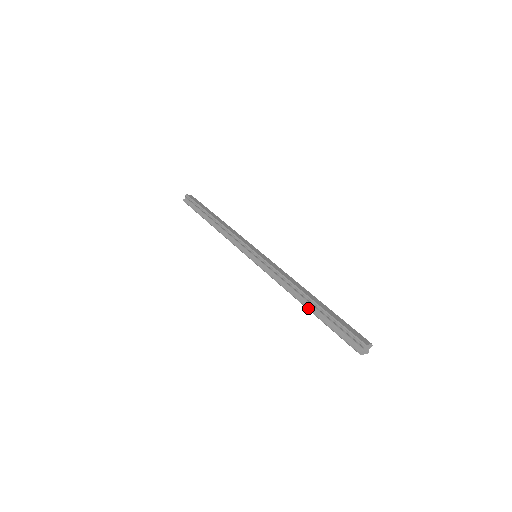
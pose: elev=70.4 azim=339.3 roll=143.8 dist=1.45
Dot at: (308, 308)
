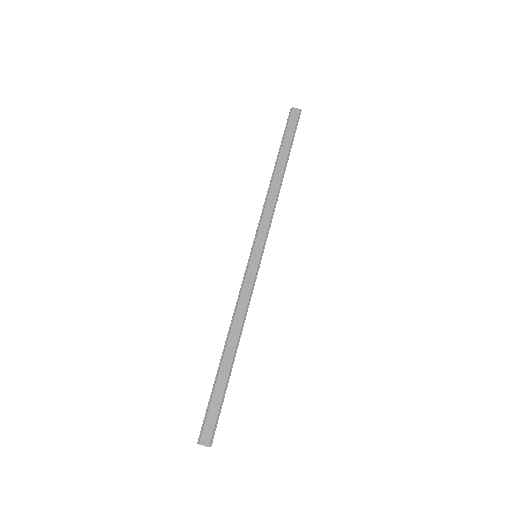
Dot at: occluded
